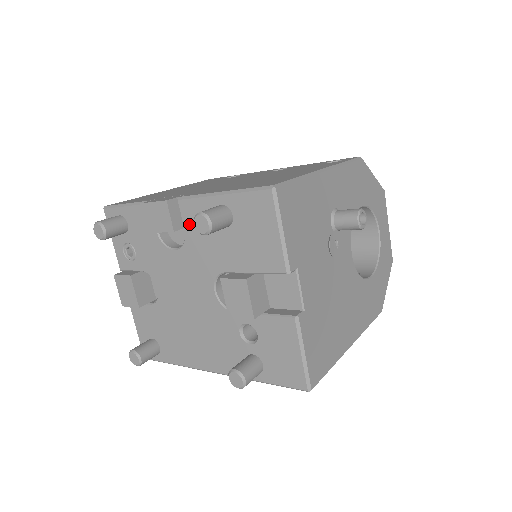
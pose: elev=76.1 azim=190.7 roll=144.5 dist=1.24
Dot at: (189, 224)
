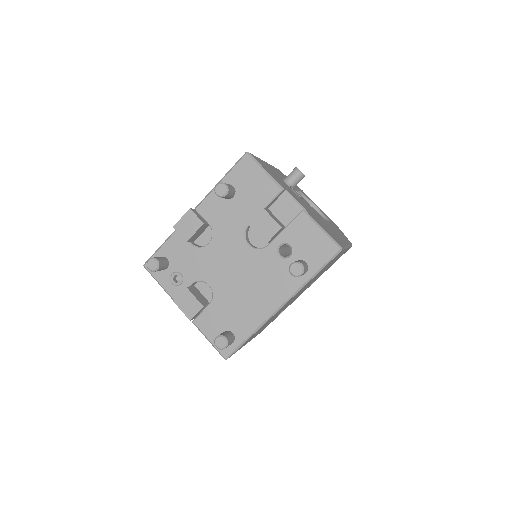
Dot at: (210, 217)
